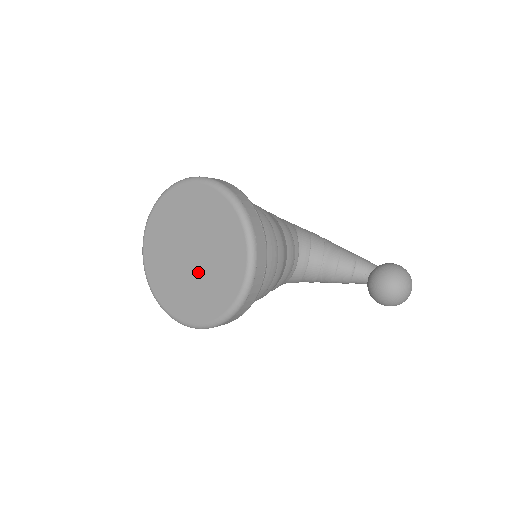
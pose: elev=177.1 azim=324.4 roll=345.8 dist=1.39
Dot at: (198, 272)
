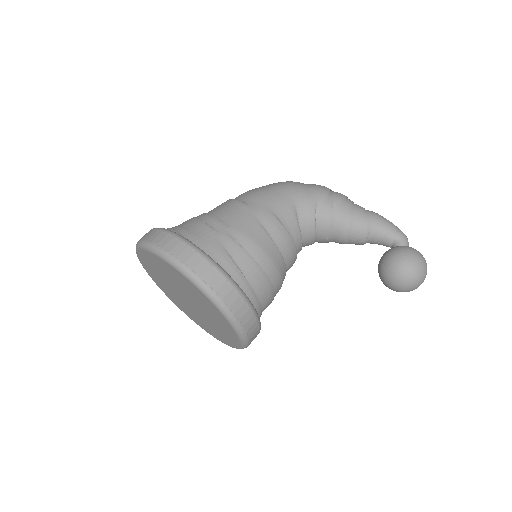
Dot at: (200, 314)
